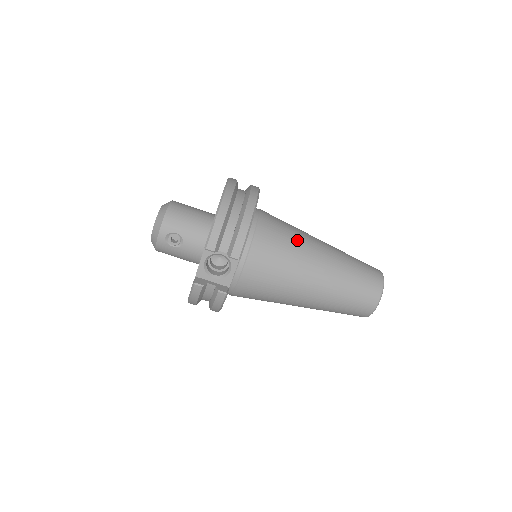
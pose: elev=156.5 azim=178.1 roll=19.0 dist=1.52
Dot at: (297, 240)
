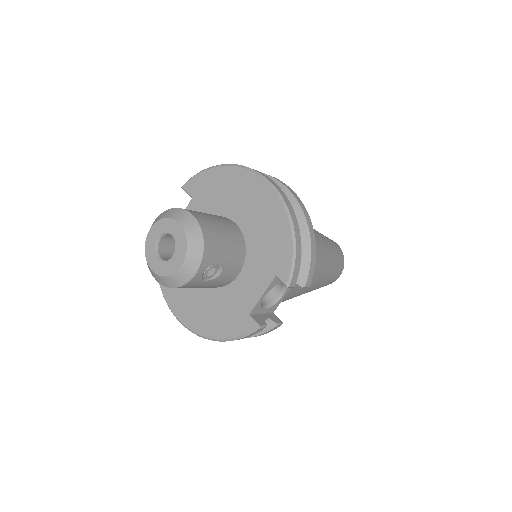
Dot at: occluded
